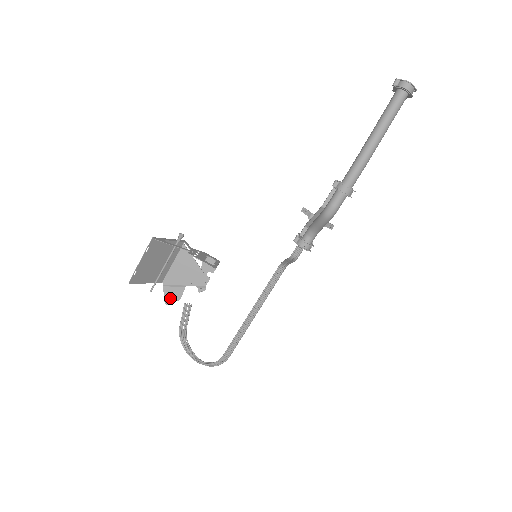
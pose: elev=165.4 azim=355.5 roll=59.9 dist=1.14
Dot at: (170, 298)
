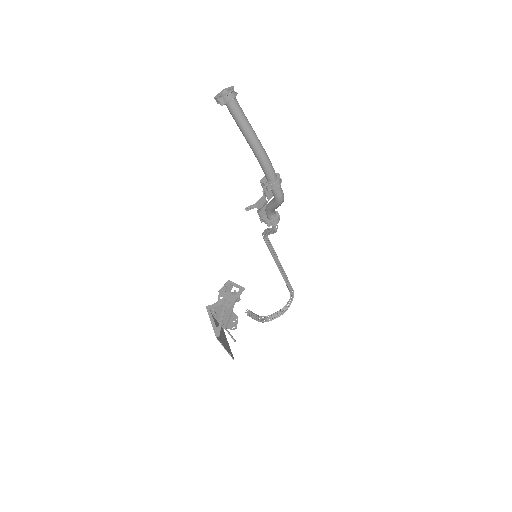
Dot at: (234, 325)
